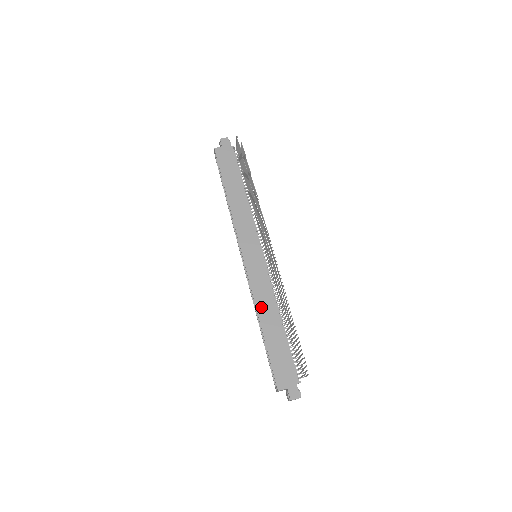
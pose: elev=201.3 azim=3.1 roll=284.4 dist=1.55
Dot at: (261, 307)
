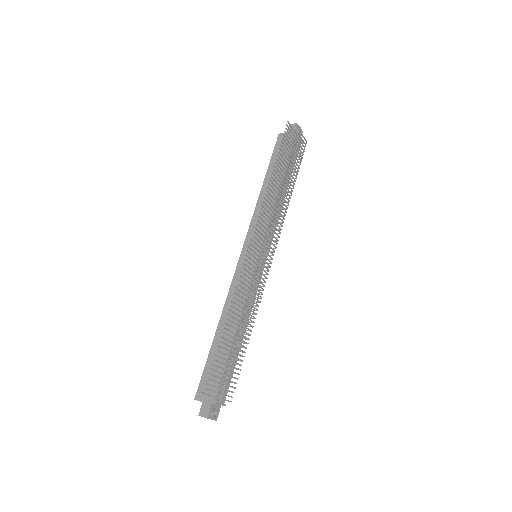
Dot at: (227, 309)
